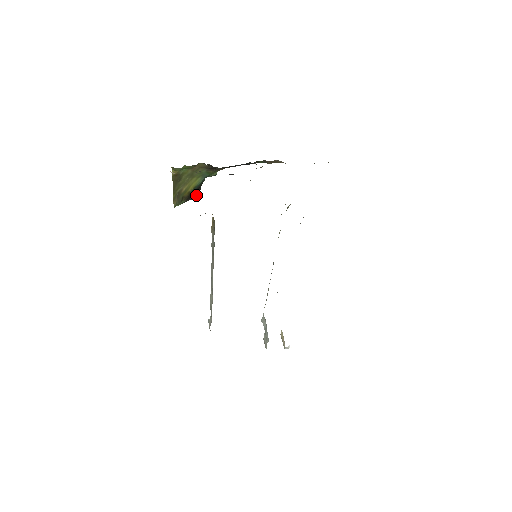
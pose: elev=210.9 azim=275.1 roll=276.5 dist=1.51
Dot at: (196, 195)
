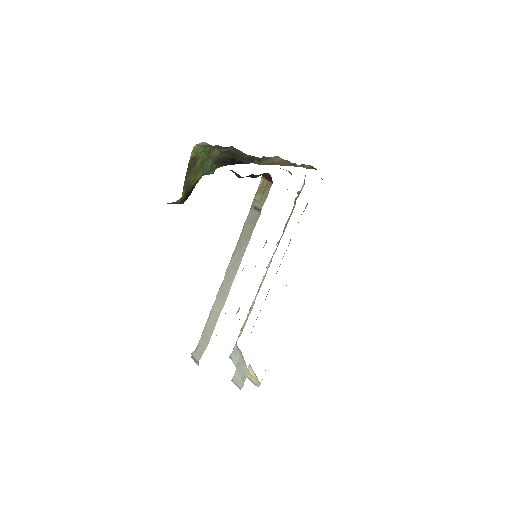
Dot at: (187, 197)
